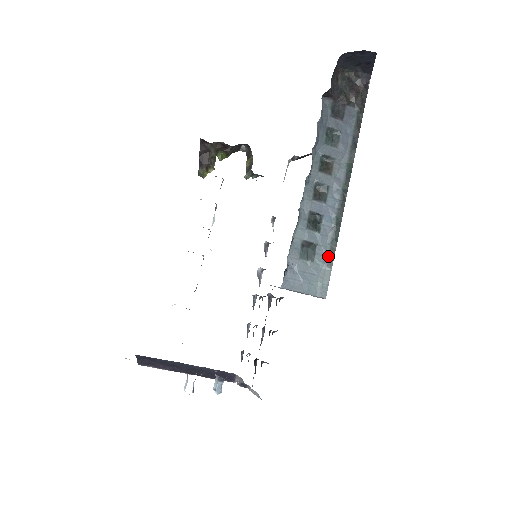
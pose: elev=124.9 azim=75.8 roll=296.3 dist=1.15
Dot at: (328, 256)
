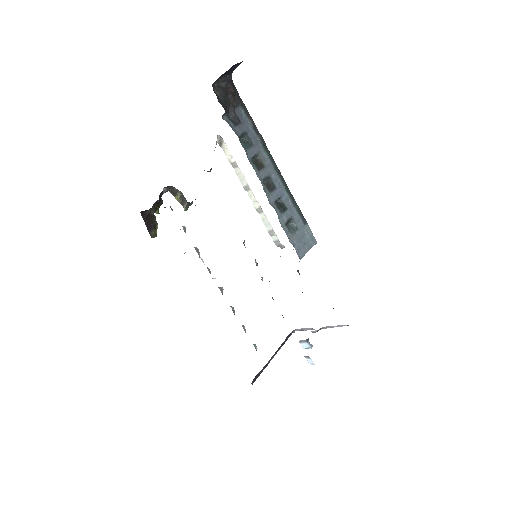
Dot at: (301, 218)
